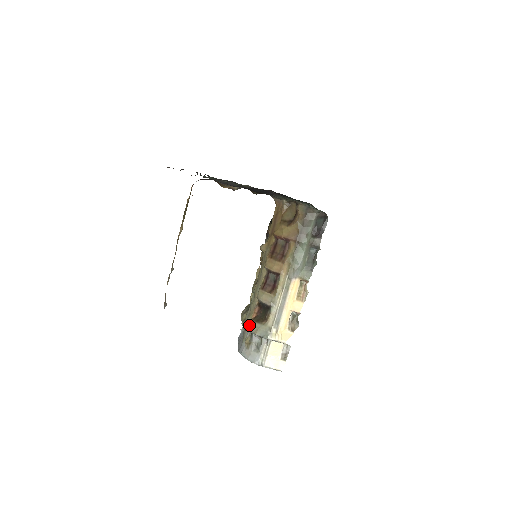
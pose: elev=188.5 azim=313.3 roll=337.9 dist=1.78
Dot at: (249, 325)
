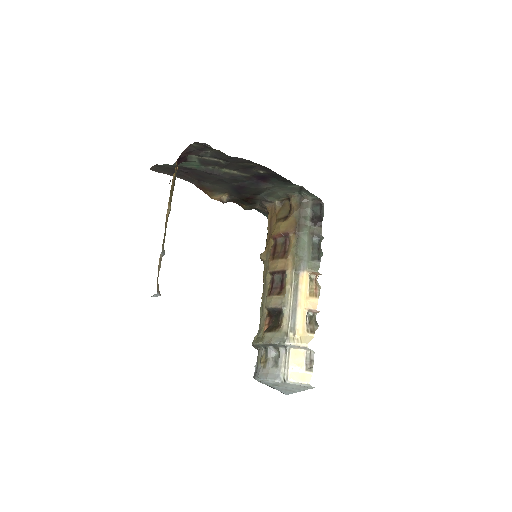
Dot at: (261, 339)
